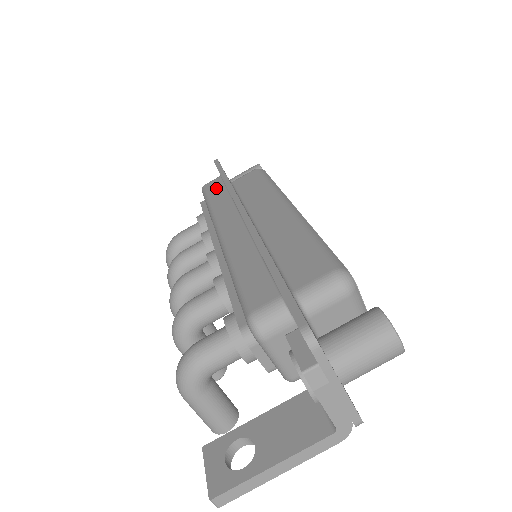
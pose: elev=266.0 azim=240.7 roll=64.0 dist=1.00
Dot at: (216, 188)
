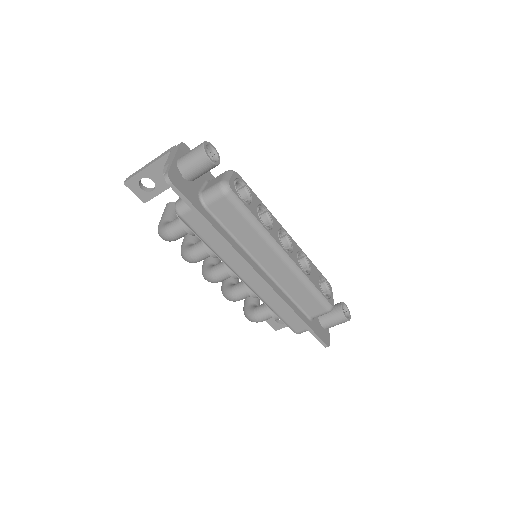
Dot at: (203, 229)
